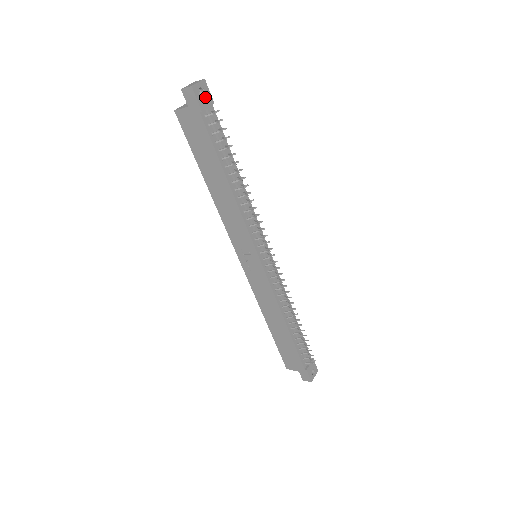
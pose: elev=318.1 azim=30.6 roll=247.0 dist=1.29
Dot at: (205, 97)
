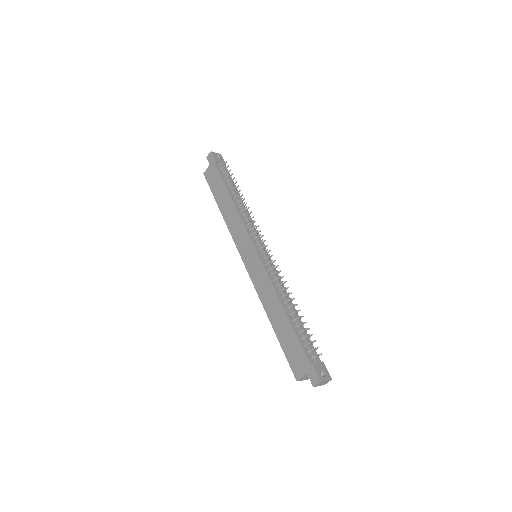
Dot at: (220, 159)
